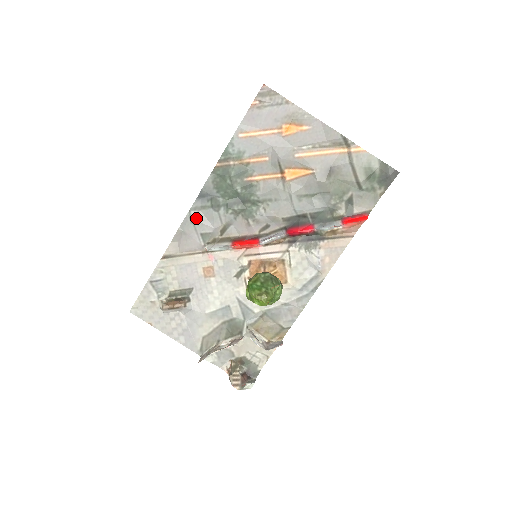
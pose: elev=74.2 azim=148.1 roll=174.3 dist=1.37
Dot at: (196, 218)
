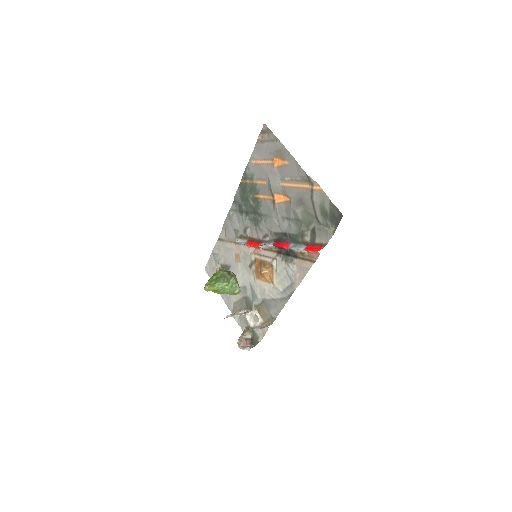
Dot at: (232, 217)
